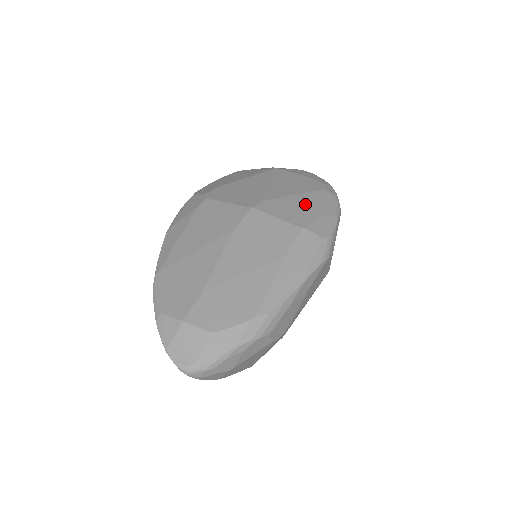
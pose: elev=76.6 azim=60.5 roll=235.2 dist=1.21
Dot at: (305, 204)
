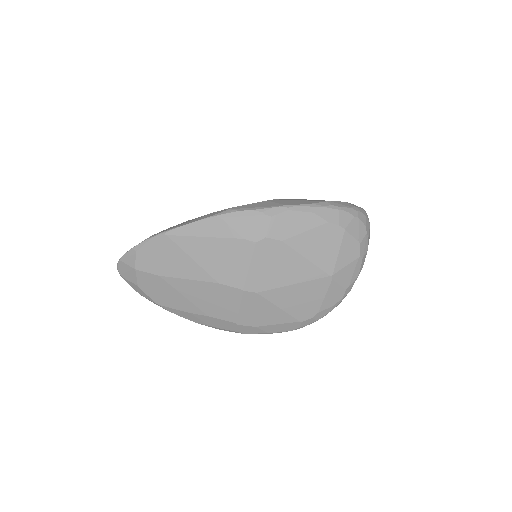
Dot at: (270, 317)
